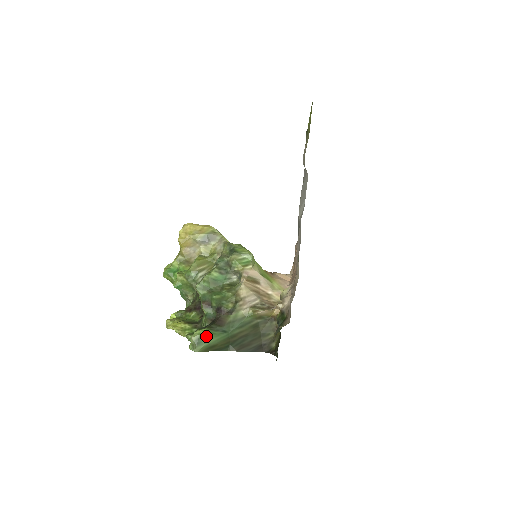
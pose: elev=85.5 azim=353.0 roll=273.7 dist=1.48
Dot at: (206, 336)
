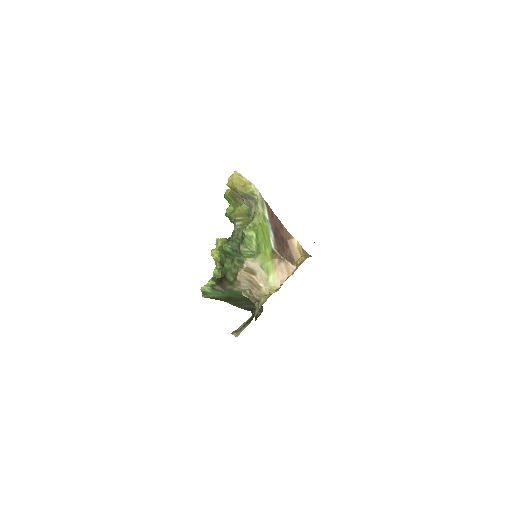
Dot at: (209, 292)
